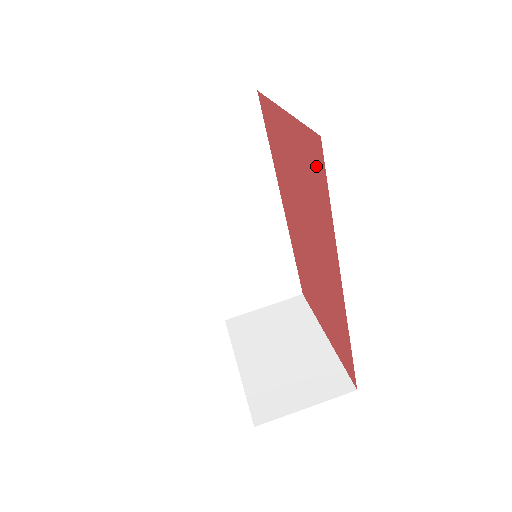
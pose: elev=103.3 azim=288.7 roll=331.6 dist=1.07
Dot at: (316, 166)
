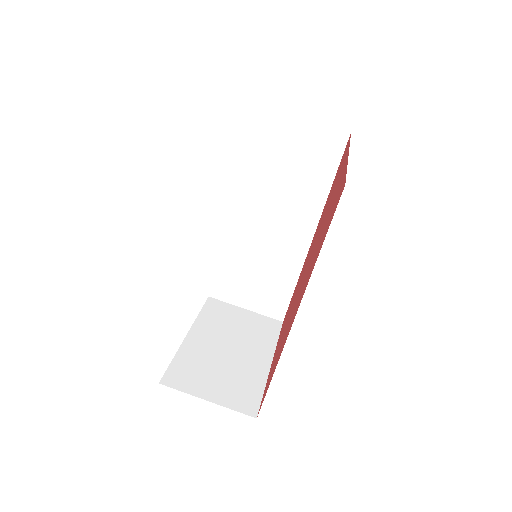
Dot at: (334, 209)
